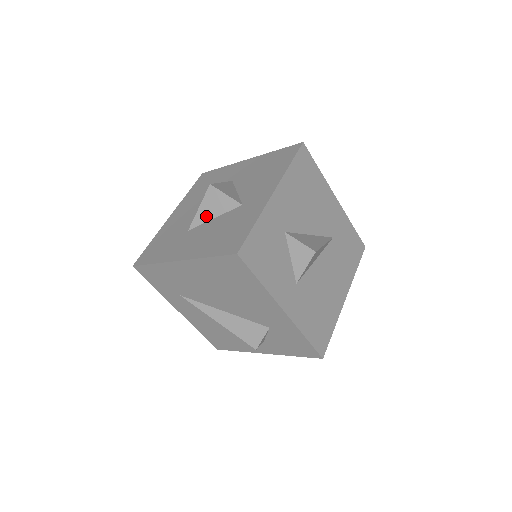
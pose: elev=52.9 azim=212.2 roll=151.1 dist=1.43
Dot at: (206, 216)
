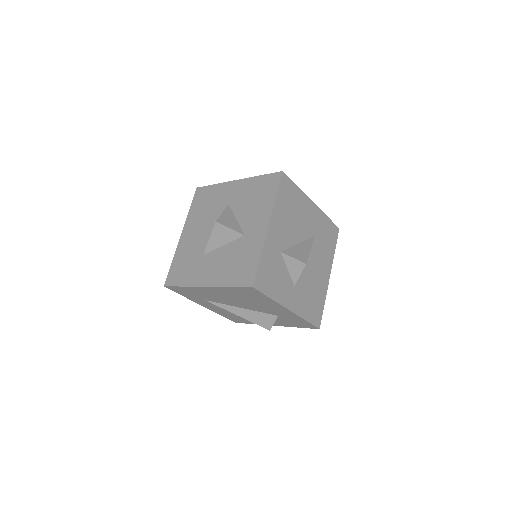
Dot at: (216, 244)
